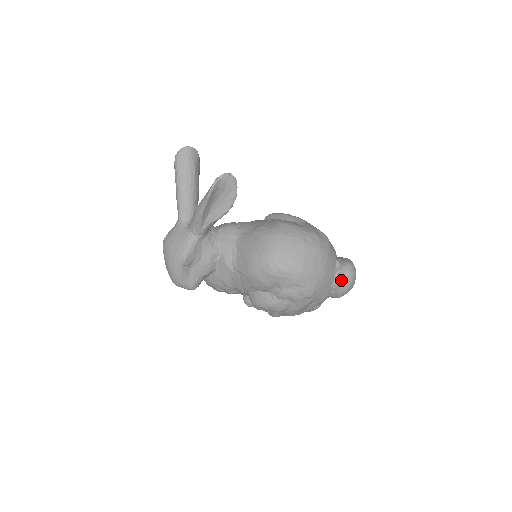
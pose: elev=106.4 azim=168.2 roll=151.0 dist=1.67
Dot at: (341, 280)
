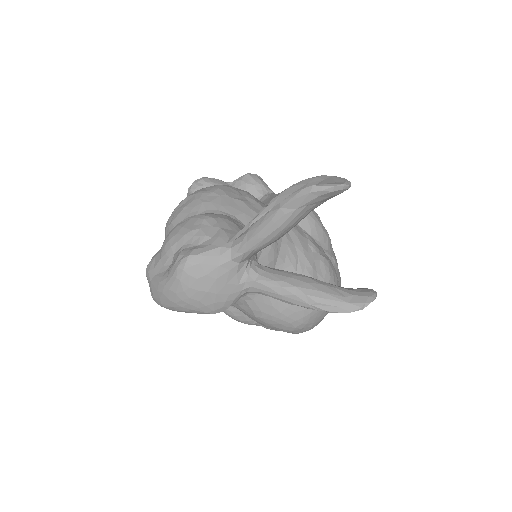
Dot at: occluded
